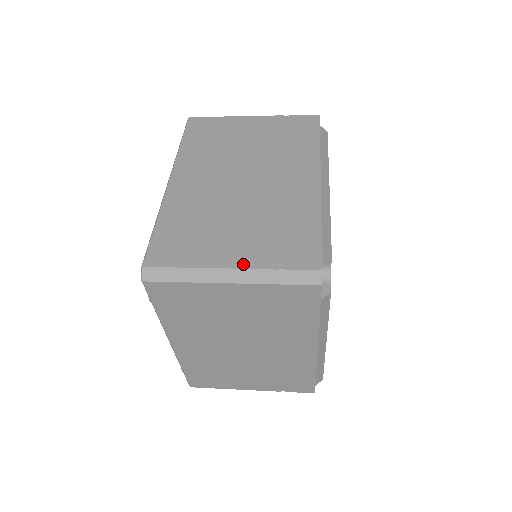
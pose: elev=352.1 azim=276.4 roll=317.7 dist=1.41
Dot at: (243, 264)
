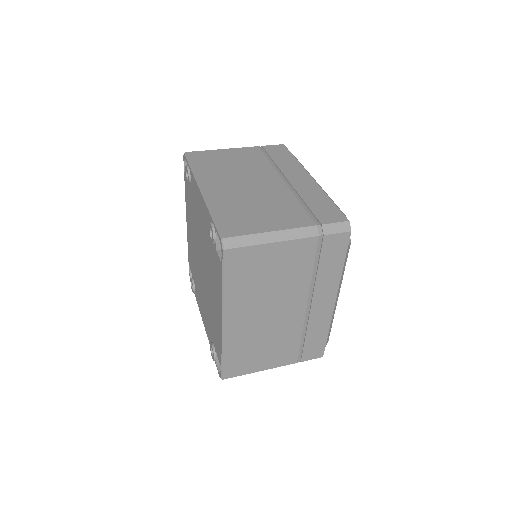
Dot at: (282, 365)
